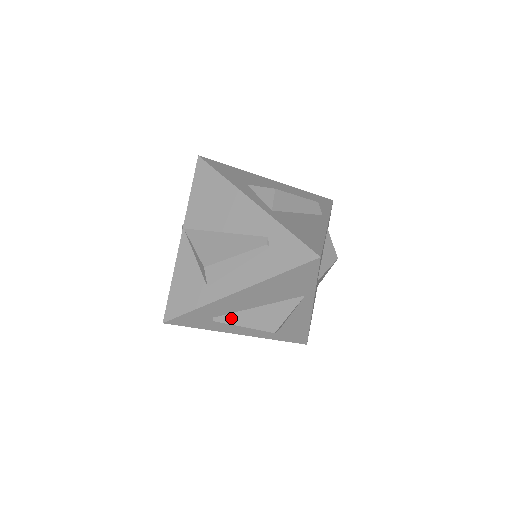
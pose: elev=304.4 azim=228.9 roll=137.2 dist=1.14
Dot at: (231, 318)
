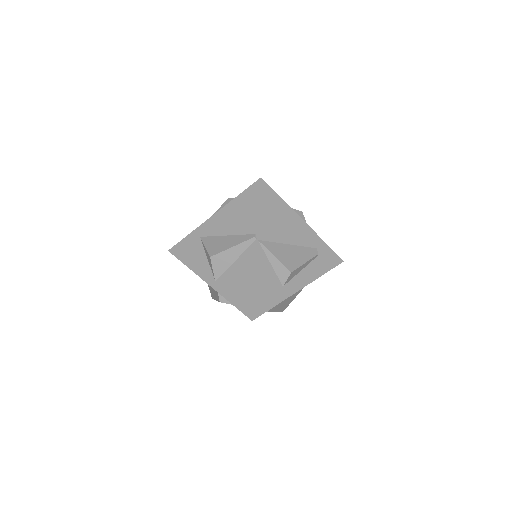
Dot at: (275, 307)
